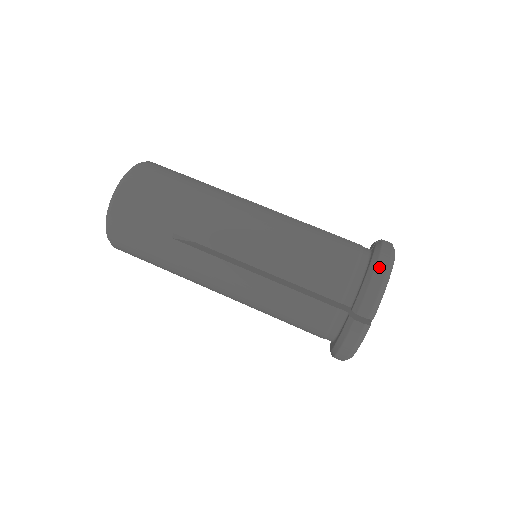
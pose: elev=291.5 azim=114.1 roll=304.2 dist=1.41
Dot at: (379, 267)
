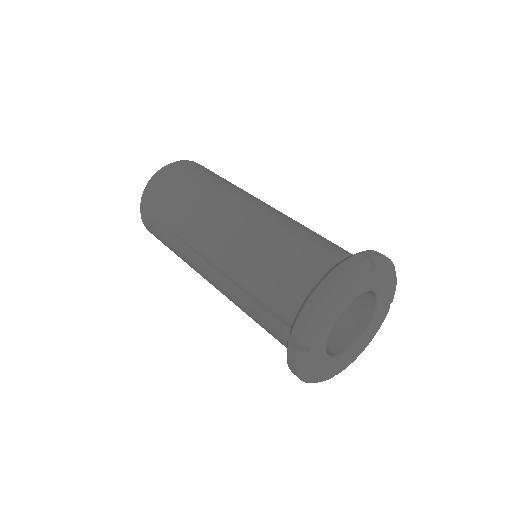
Dot at: occluded
